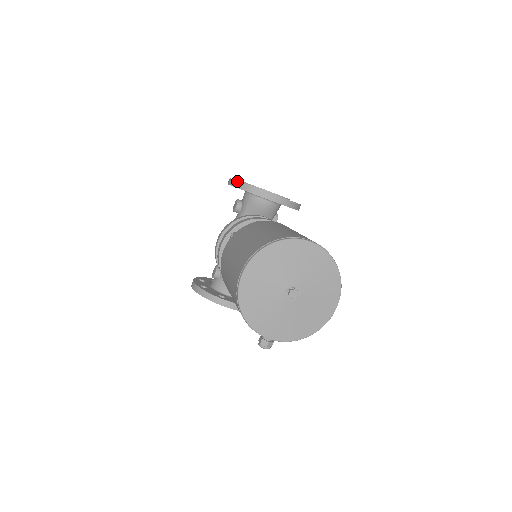
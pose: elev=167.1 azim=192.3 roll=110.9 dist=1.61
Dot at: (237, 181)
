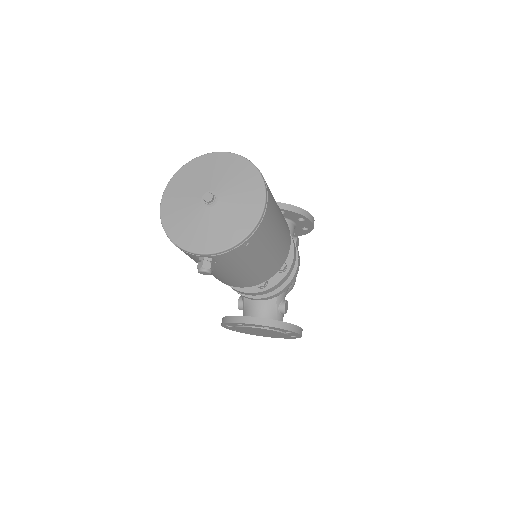
Dot at: occluded
